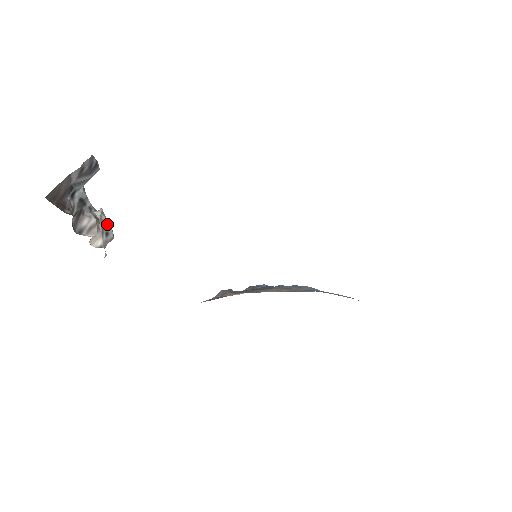
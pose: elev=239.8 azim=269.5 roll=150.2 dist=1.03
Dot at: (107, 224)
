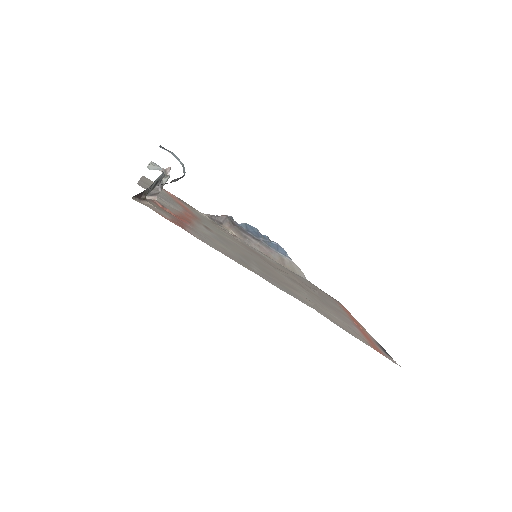
Dot at: occluded
